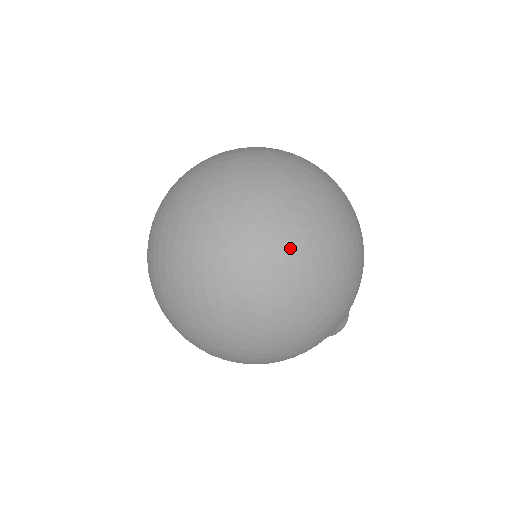
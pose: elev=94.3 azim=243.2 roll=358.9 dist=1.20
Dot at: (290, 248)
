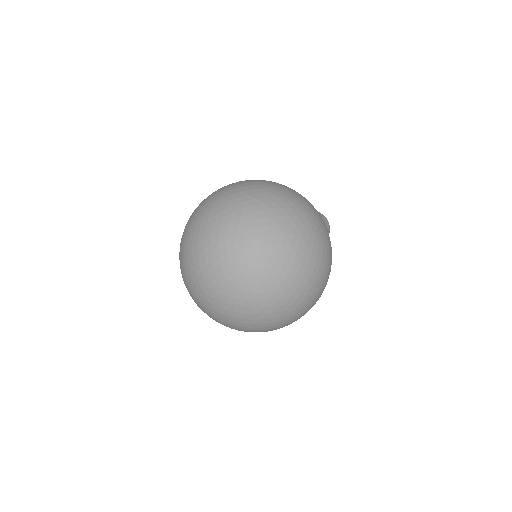
Dot at: (295, 306)
